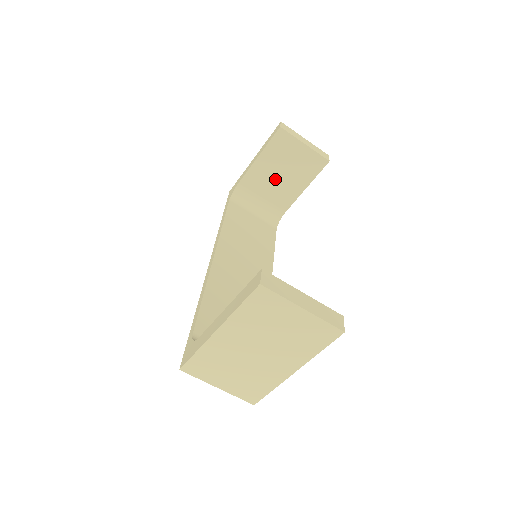
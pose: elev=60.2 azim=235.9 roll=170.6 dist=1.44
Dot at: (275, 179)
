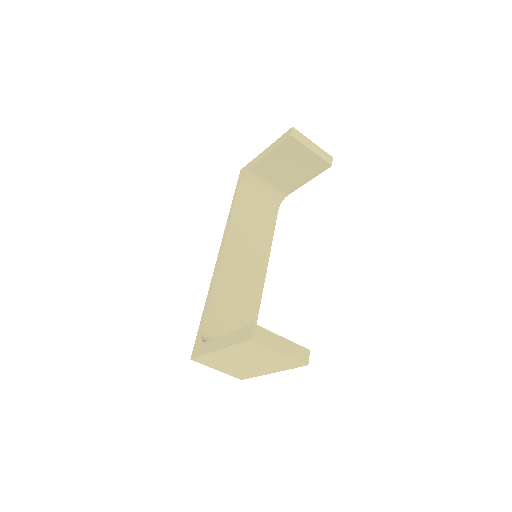
Dot at: (282, 171)
